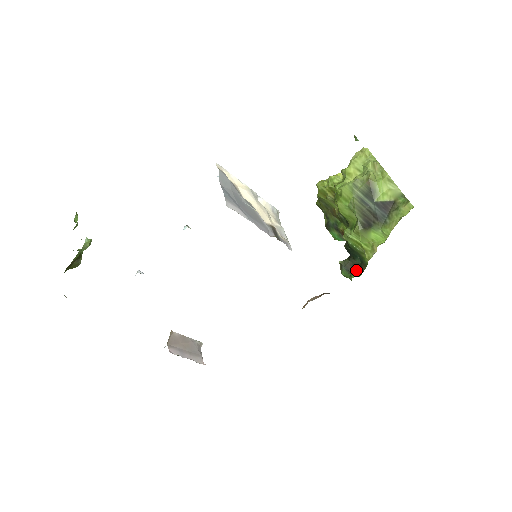
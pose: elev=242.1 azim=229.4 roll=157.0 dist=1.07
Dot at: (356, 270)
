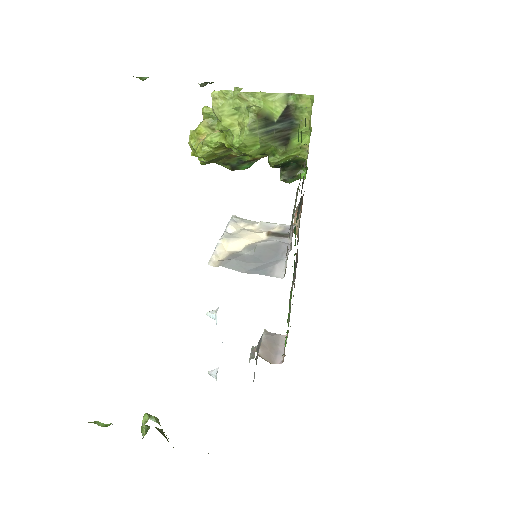
Dot at: (297, 170)
